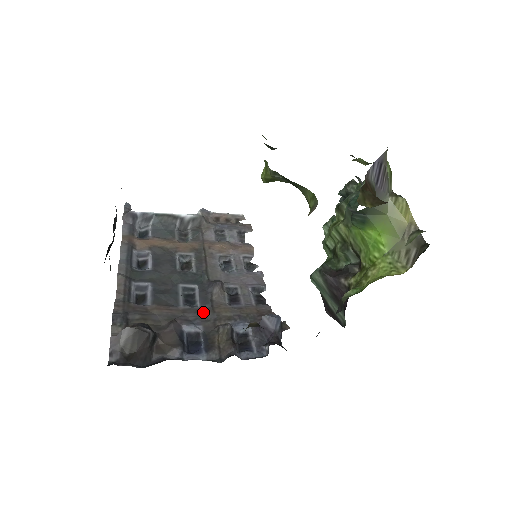
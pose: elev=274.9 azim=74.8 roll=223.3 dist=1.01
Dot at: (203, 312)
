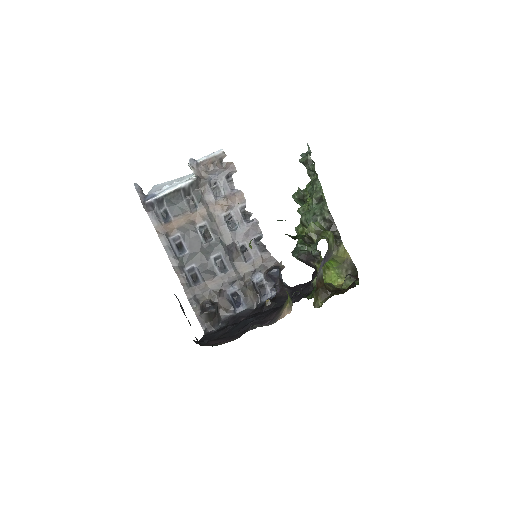
Dot at: (233, 275)
